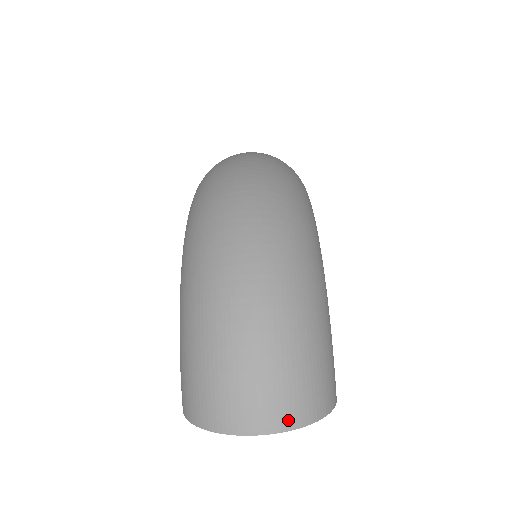
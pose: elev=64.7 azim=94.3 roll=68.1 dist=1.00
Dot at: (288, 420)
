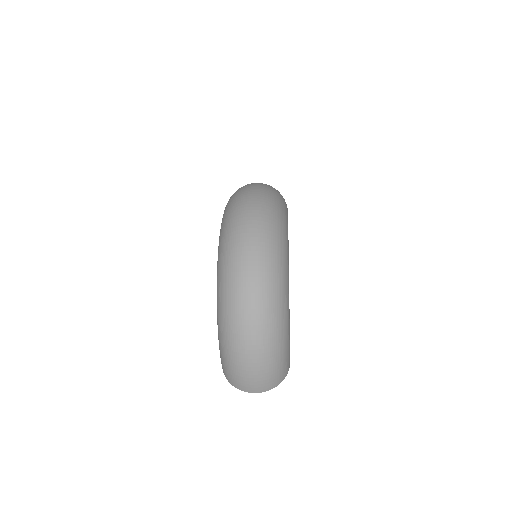
Dot at: (267, 389)
